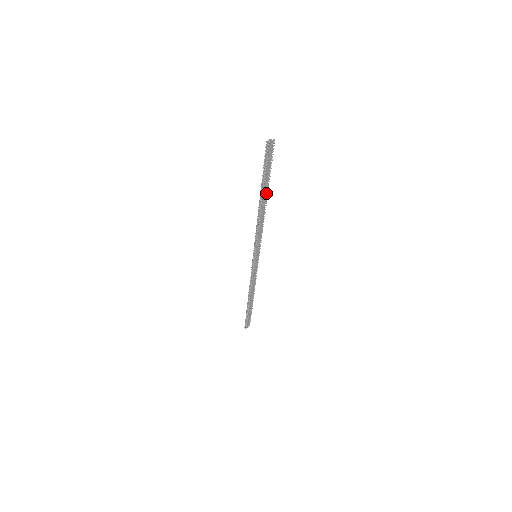
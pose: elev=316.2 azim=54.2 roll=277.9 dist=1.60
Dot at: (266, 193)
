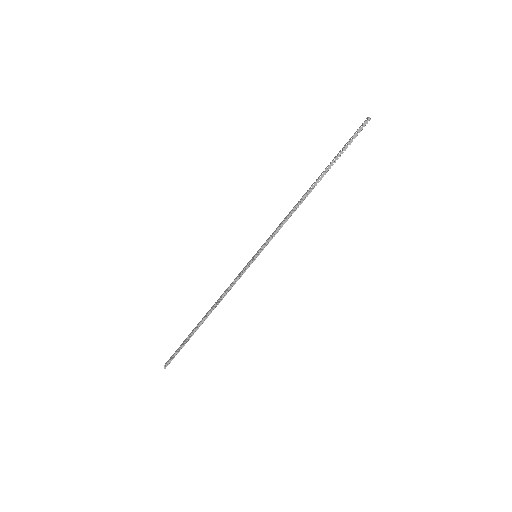
Dot at: (322, 176)
